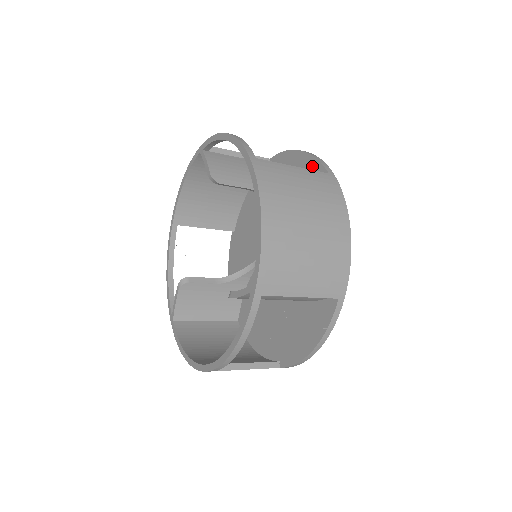
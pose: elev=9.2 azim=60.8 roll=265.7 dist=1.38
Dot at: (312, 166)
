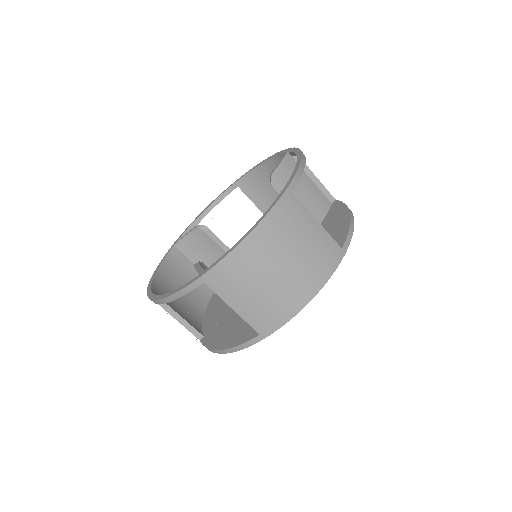
Dot at: occluded
